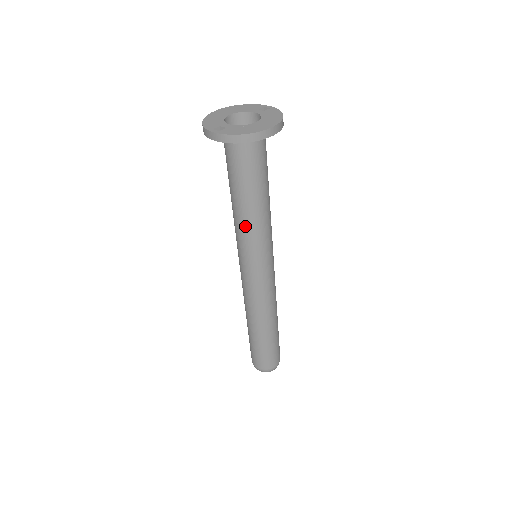
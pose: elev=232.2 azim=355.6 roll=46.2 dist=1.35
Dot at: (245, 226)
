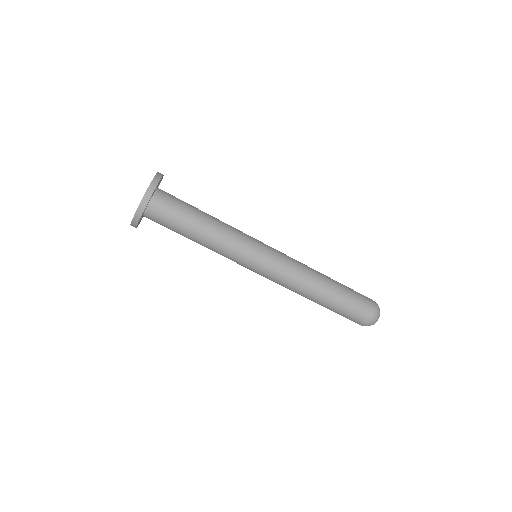
Dot at: (218, 245)
